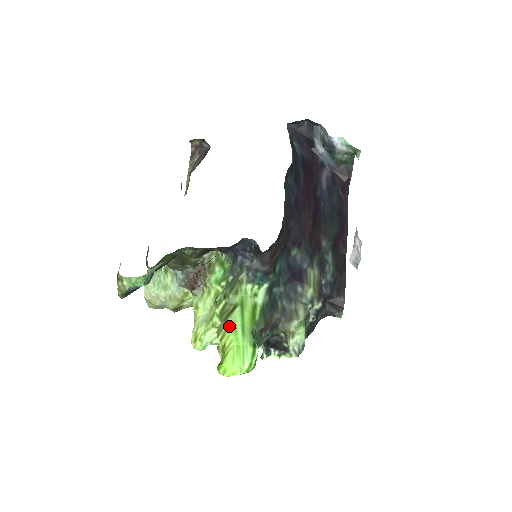
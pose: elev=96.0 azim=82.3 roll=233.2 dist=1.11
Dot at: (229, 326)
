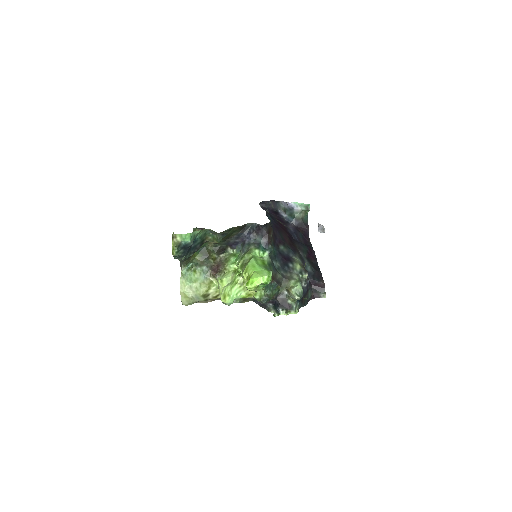
Dot at: (249, 265)
